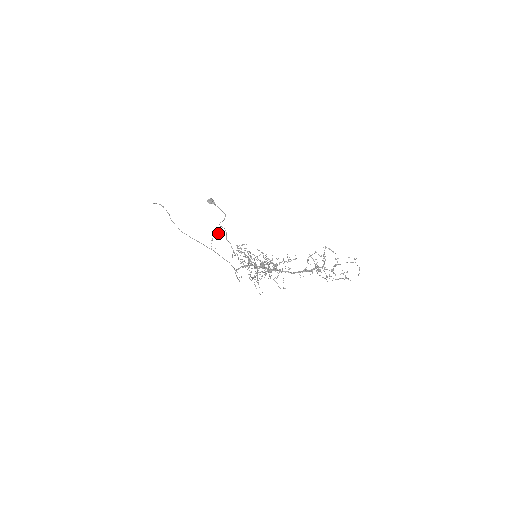
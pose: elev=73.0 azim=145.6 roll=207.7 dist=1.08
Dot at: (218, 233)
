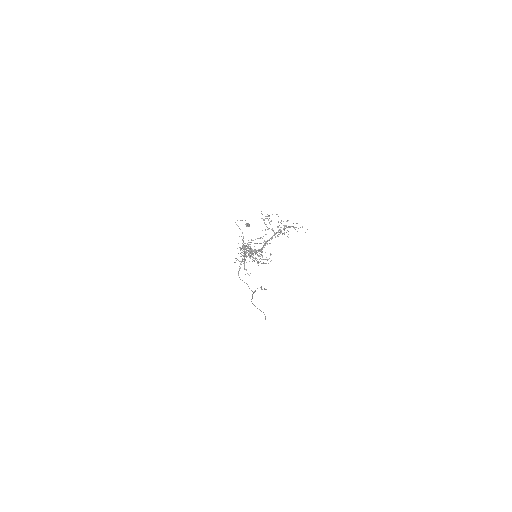
Dot at: (266, 289)
